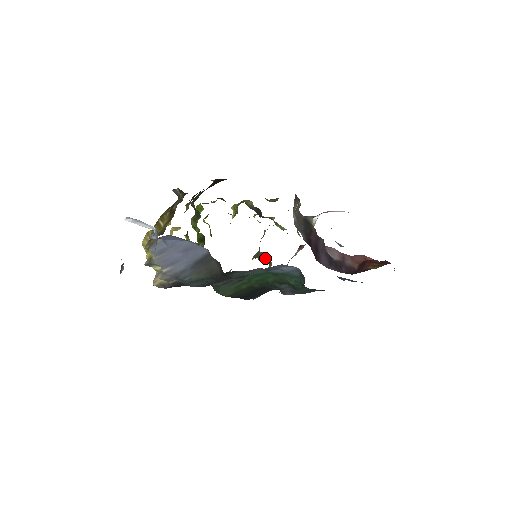
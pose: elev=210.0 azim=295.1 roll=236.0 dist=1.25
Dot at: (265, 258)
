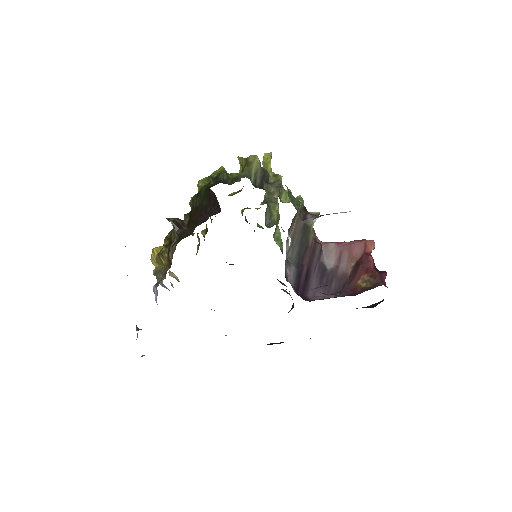
Dot at: (275, 204)
